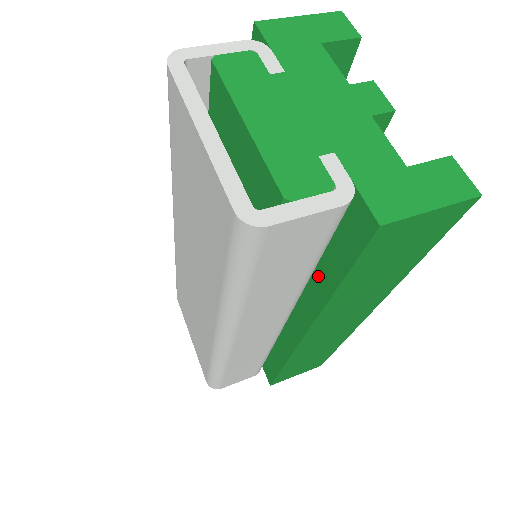
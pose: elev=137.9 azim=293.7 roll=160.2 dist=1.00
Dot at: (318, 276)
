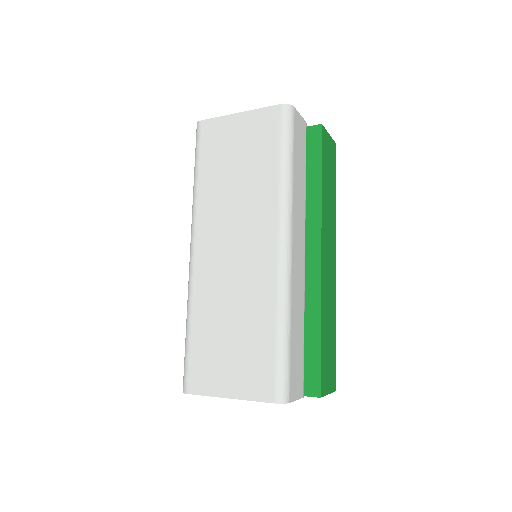
Dot at: (308, 193)
